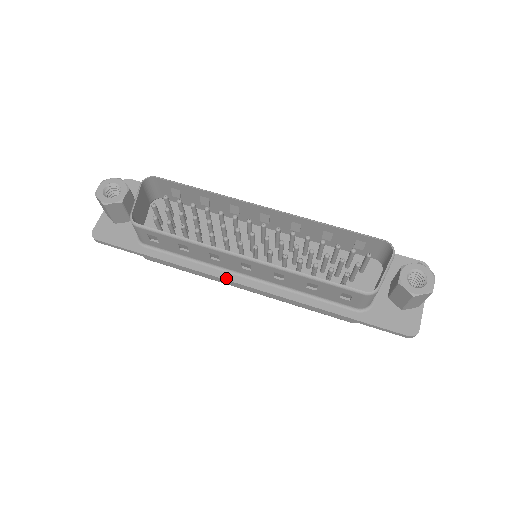
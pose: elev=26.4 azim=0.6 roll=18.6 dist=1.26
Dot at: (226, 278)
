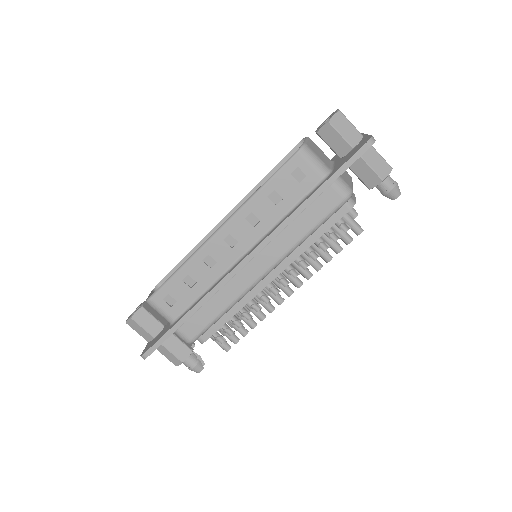
Dot at: (232, 270)
